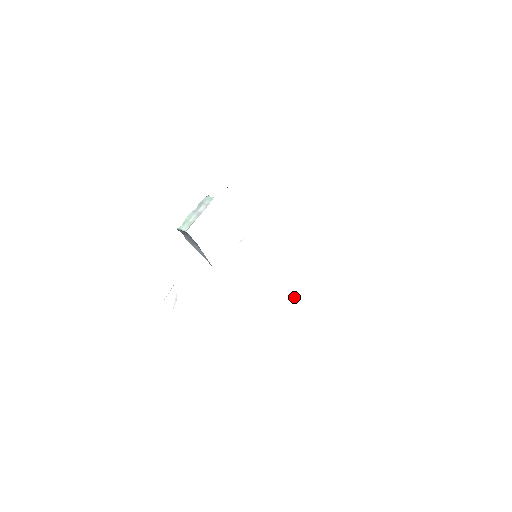
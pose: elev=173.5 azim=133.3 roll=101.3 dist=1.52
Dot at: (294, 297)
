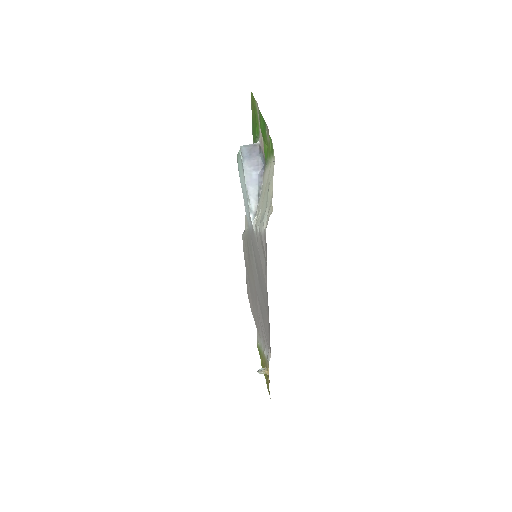
Dot at: (259, 369)
